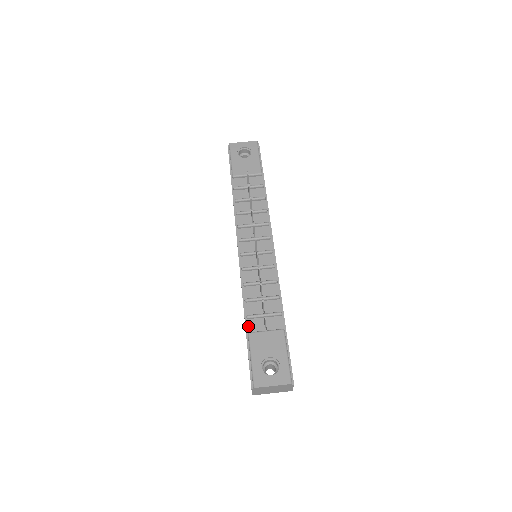
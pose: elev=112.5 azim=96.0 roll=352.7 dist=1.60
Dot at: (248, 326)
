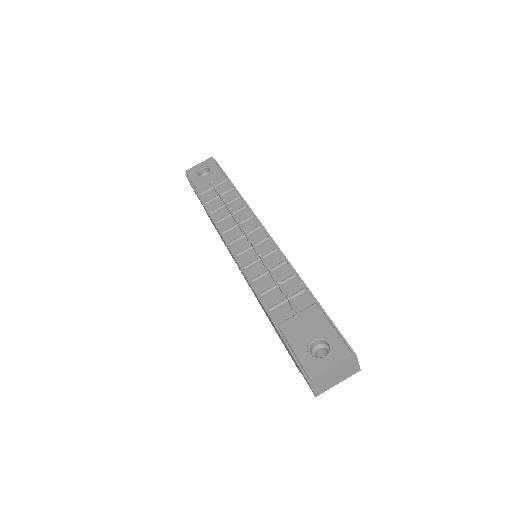
Dot at: (275, 319)
